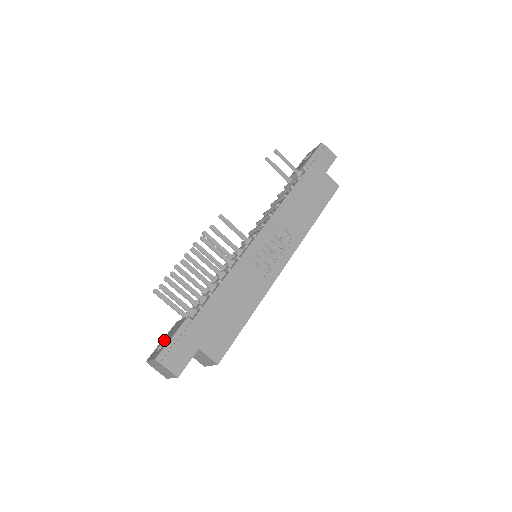
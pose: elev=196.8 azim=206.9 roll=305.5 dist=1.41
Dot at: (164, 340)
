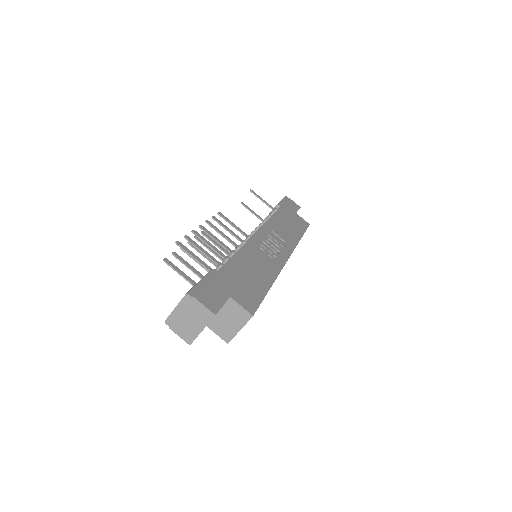
Dot at: occluded
